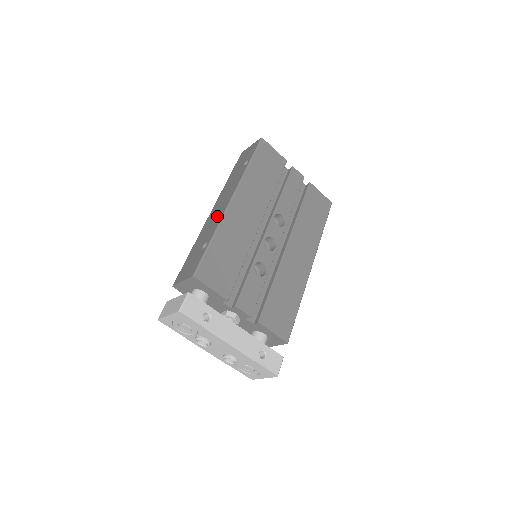
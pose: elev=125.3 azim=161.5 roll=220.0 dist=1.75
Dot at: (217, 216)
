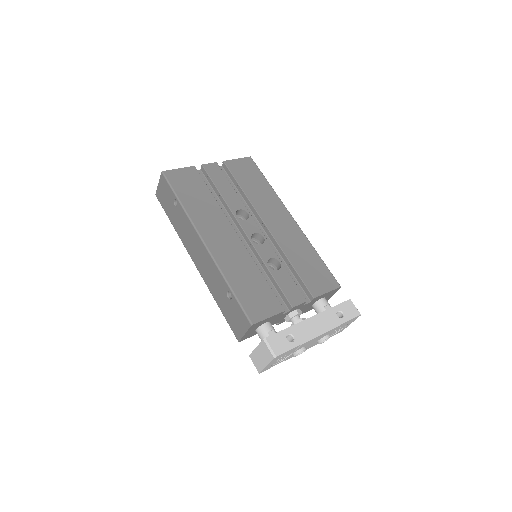
Dot at: (208, 265)
